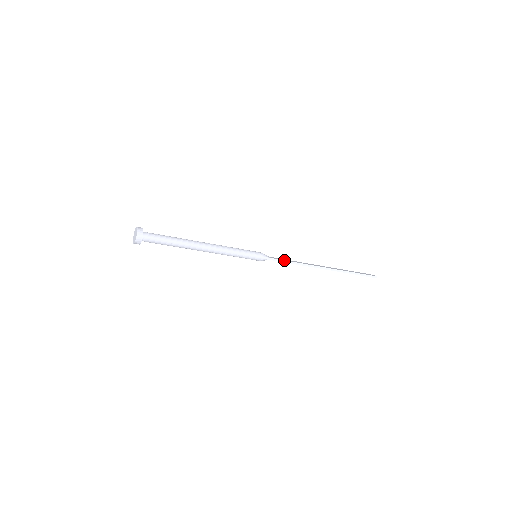
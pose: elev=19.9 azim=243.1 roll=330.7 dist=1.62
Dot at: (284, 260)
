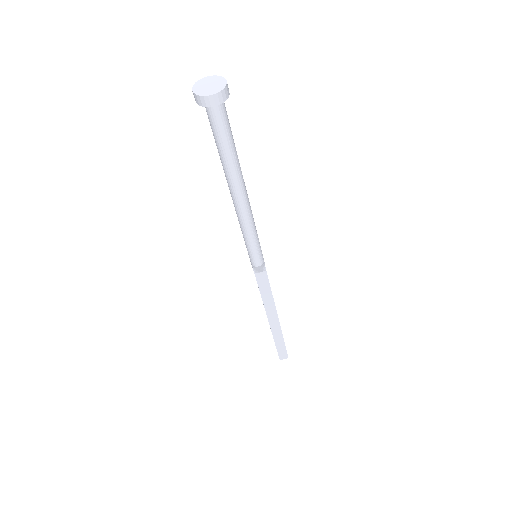
Dot at: (268, 279)
